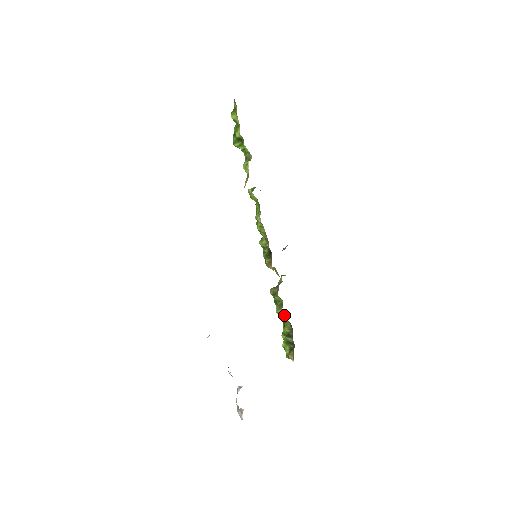
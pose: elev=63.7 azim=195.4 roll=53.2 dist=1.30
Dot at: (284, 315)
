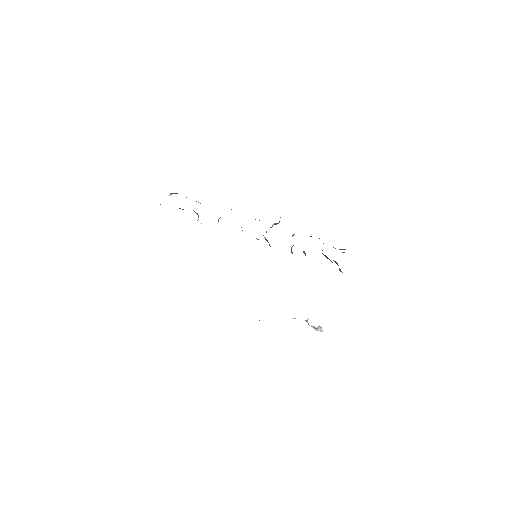
Dot at: occluded
